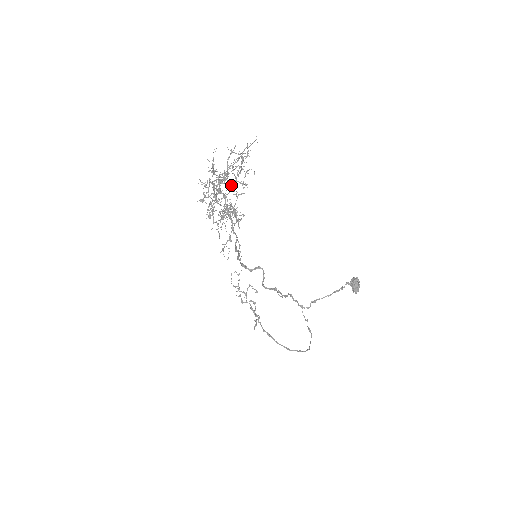
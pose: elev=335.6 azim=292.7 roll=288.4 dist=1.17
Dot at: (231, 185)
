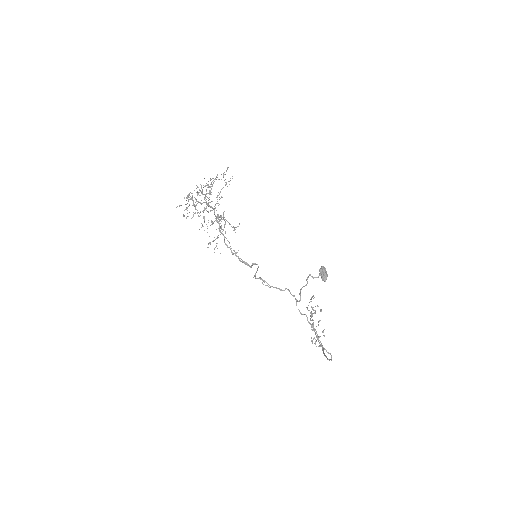
Dot at: occluded
